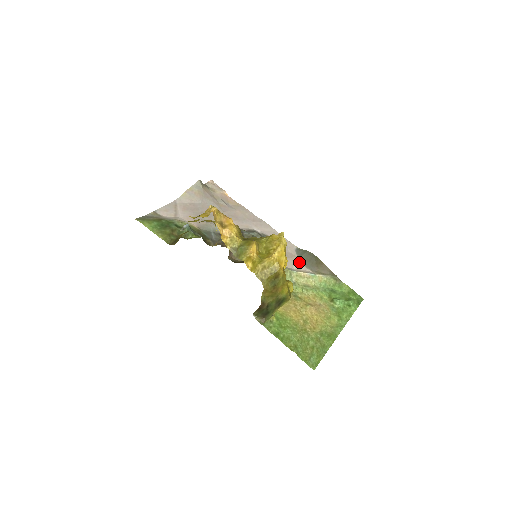
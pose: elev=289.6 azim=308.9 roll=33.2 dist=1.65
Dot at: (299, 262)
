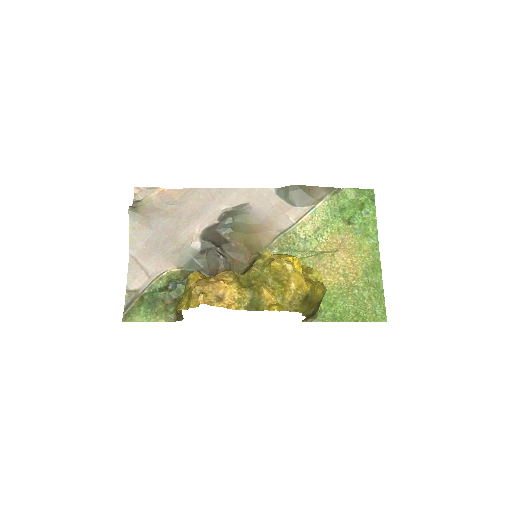
Dot at: (290, 207)
